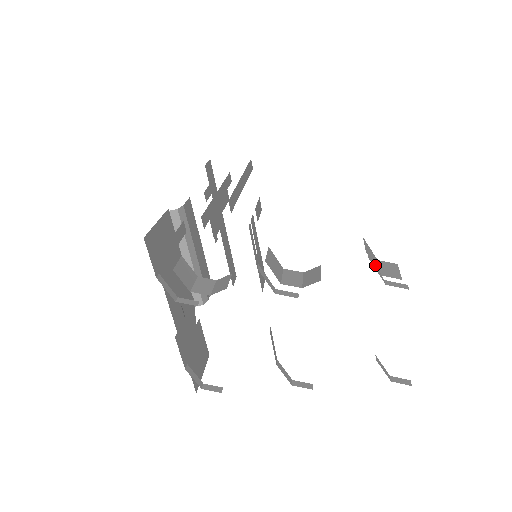
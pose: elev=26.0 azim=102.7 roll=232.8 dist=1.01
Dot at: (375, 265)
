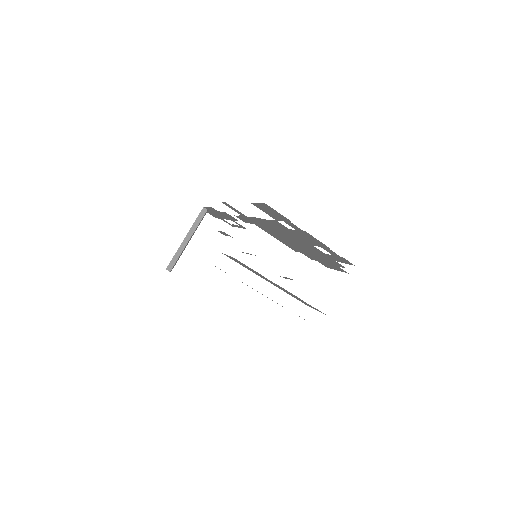
Dot at: occluded
